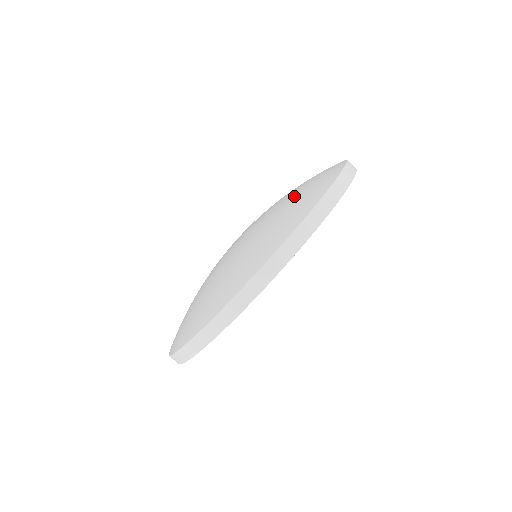
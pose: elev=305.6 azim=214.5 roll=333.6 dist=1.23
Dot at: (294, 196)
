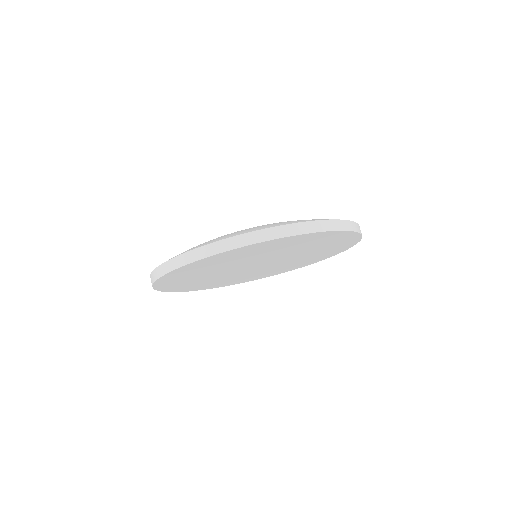
Dot at: occluded
